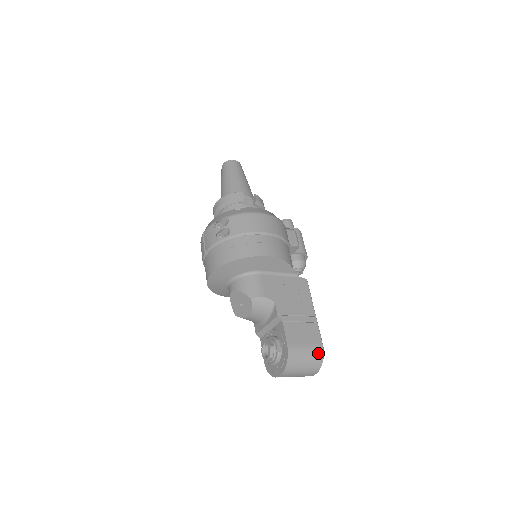
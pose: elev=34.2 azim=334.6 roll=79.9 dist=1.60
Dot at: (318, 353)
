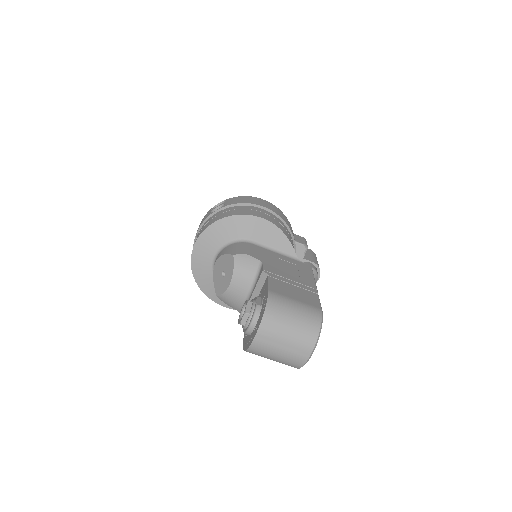
Dot at: (313, 315)
